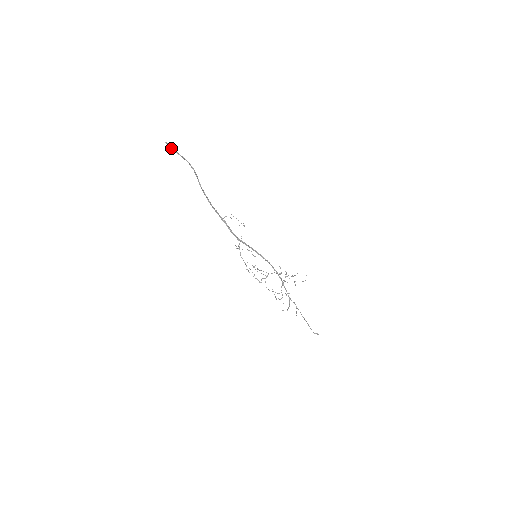
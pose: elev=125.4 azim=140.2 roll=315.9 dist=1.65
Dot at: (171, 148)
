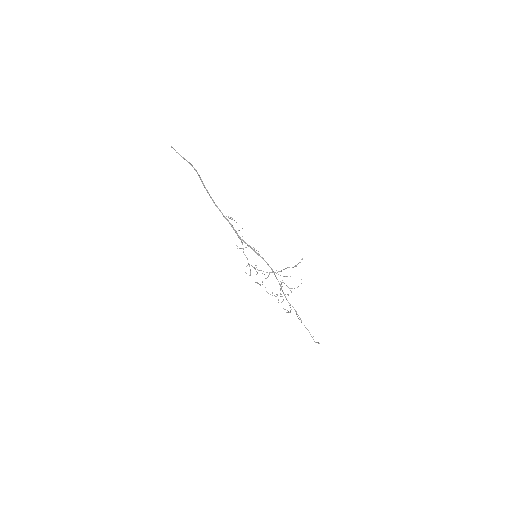
Dot at: (176, 152)
